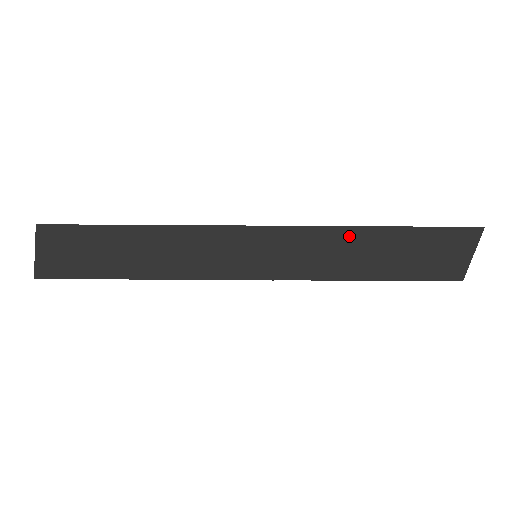
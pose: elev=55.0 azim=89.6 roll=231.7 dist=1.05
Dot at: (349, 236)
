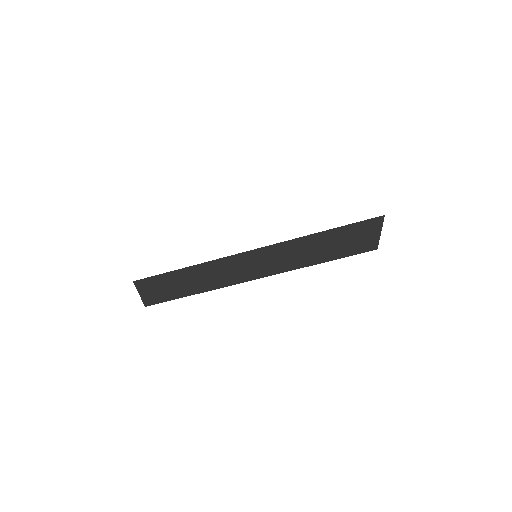
Dot at: (303, 242)
